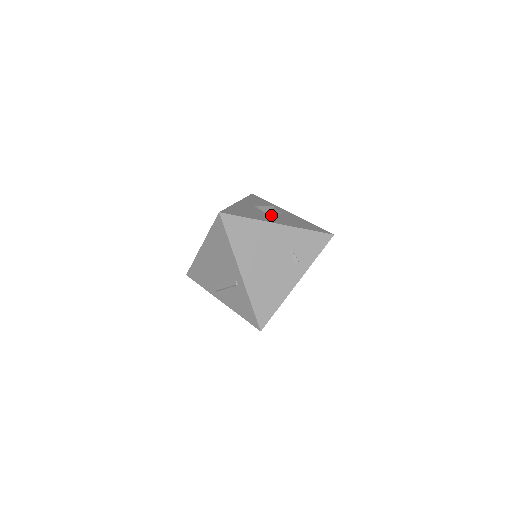
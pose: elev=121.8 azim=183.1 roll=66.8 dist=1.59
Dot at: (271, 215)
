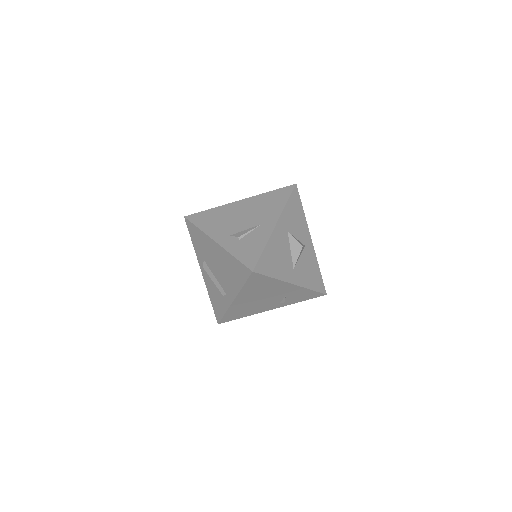
Dot at: (294, 261)
